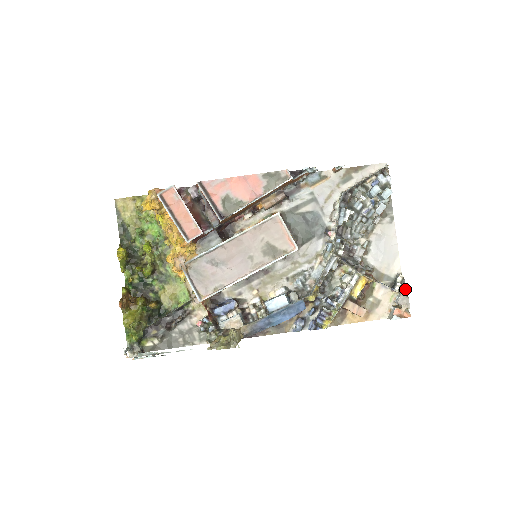
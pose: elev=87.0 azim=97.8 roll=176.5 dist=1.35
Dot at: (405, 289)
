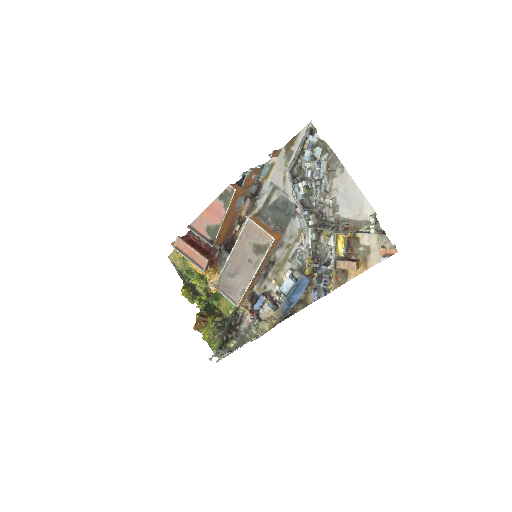
Dot at: (379, 228)
